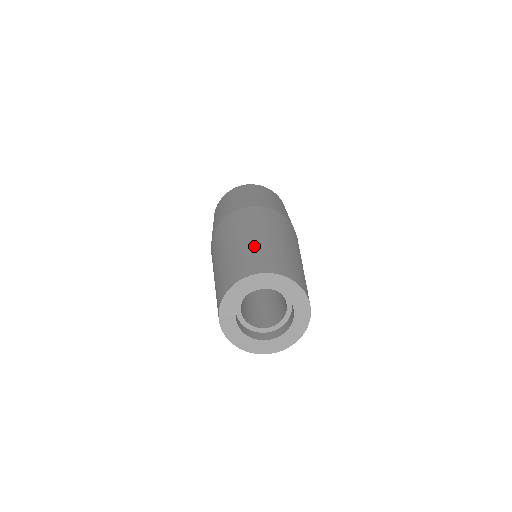
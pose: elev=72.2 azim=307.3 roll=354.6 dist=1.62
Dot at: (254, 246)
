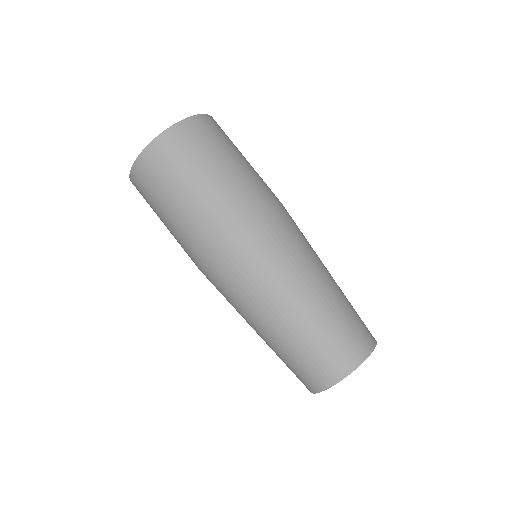
Dot at: (294, 341)
